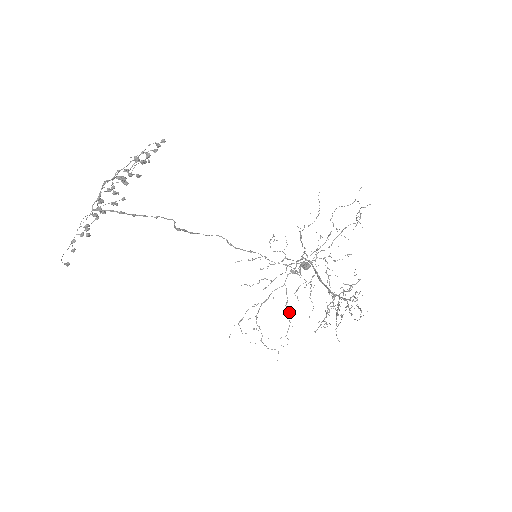
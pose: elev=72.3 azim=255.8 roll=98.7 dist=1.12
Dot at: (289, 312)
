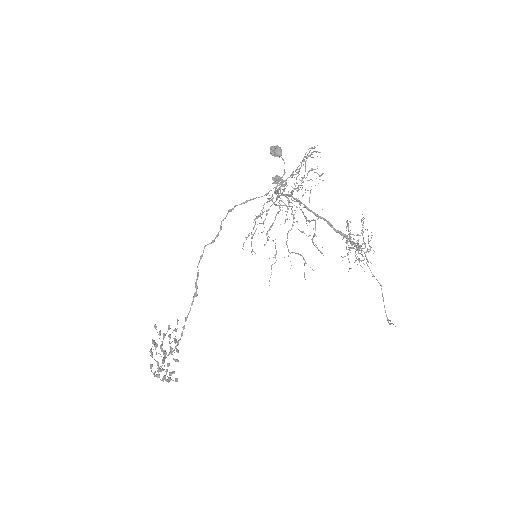
Dot at: occluded
